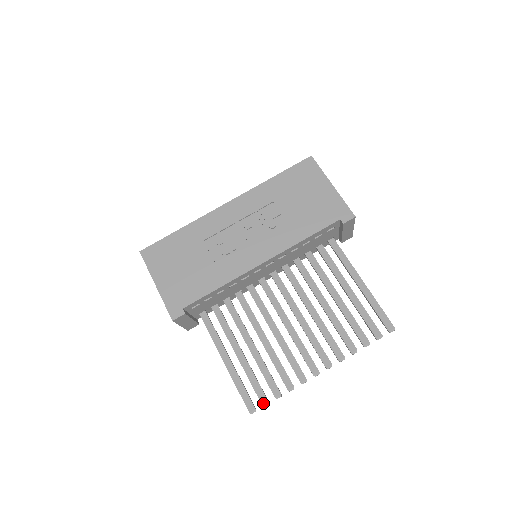
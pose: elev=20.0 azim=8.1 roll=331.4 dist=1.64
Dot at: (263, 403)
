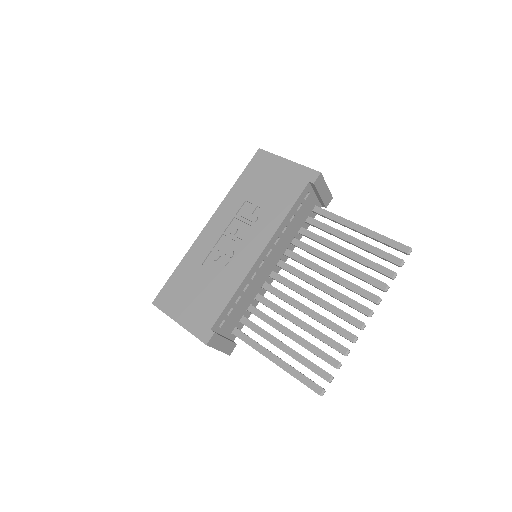
Dot at: (328, 379)
